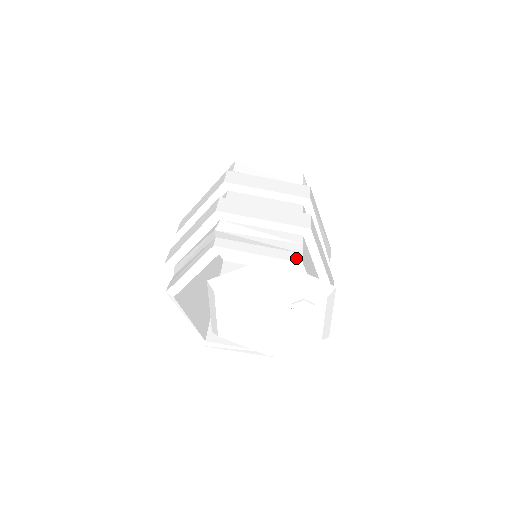
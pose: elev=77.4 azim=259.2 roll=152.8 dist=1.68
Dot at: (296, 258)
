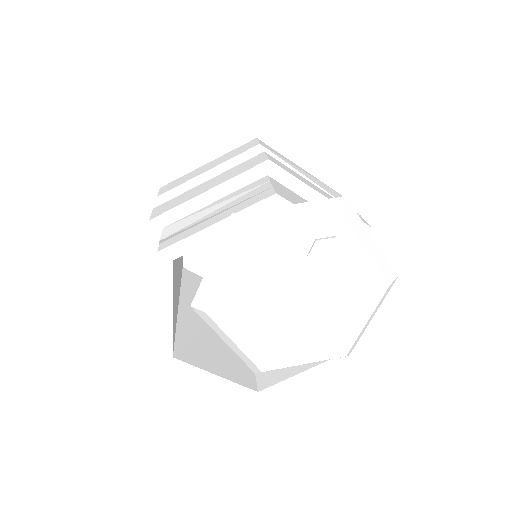
Dot at: (265, 195)
